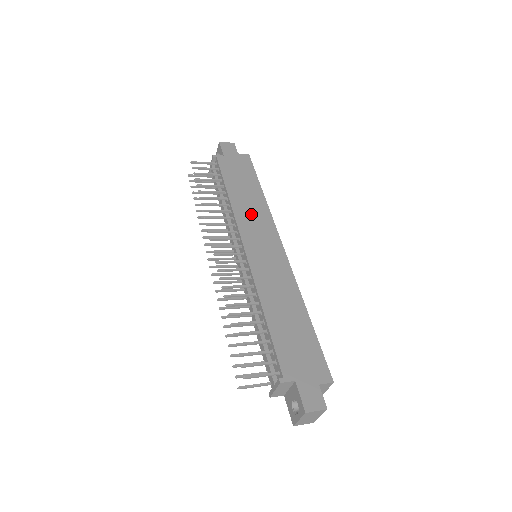
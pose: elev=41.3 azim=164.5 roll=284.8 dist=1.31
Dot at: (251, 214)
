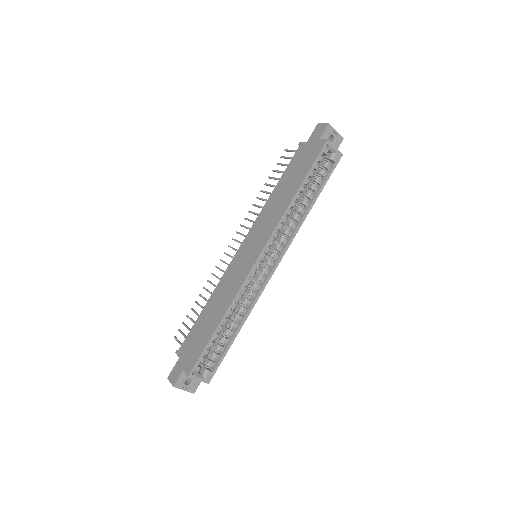
Dot at: (269, 216)
